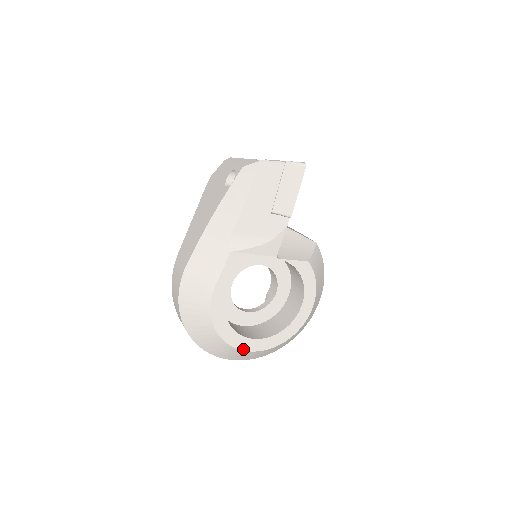
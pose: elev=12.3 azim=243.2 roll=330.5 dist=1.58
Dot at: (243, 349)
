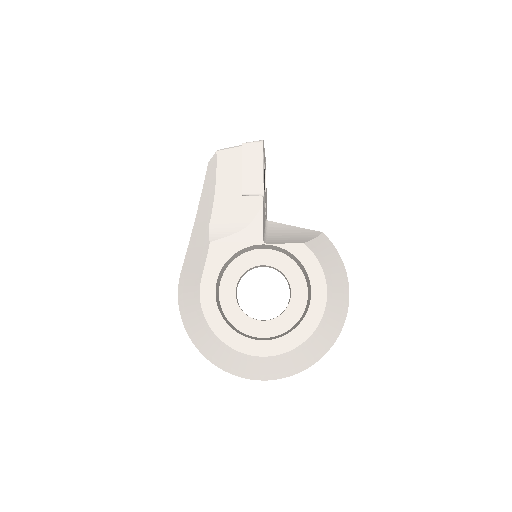
Dot at: (250, 353)
